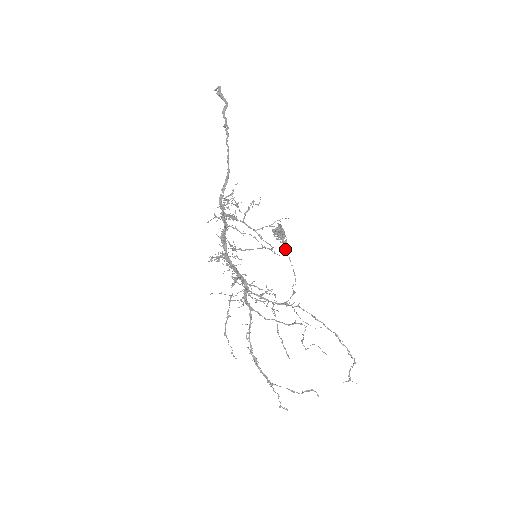
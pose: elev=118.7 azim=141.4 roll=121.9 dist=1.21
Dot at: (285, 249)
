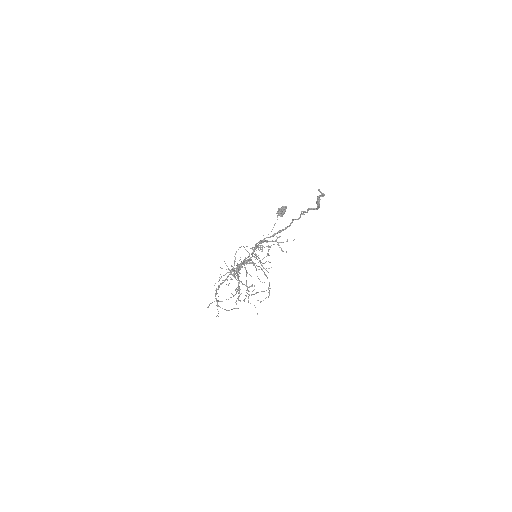
Dot at: (277, 217)
